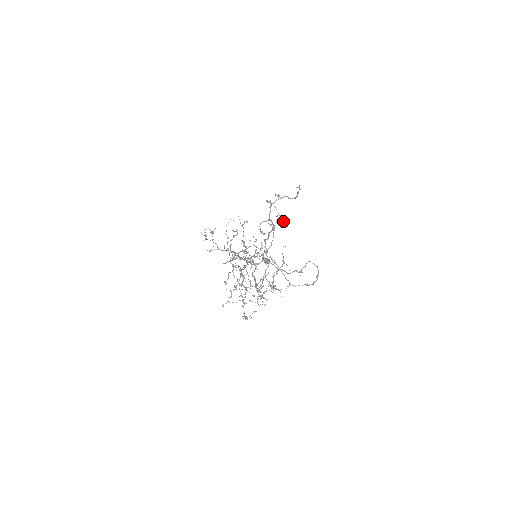
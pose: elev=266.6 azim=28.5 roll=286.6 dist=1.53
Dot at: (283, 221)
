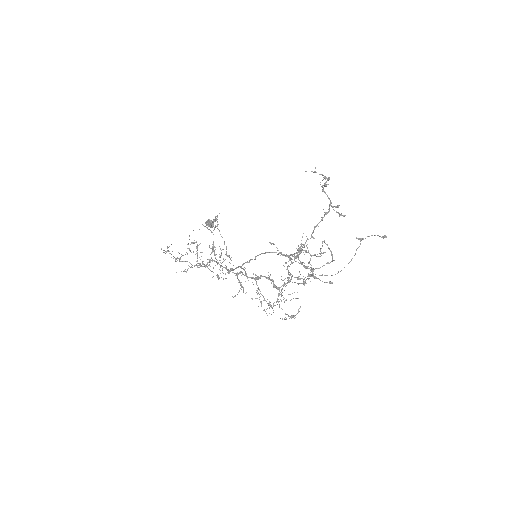
Dot at: (213, 222)
